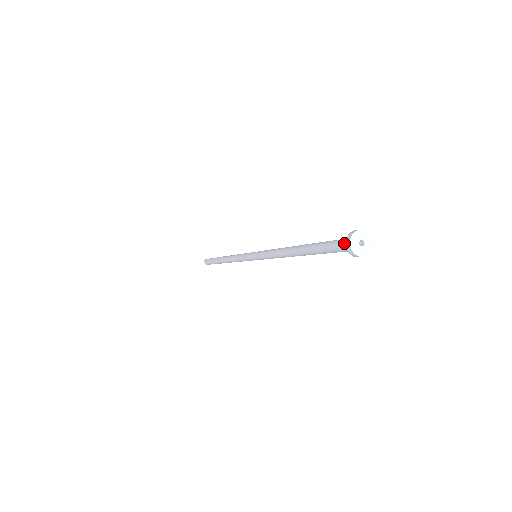
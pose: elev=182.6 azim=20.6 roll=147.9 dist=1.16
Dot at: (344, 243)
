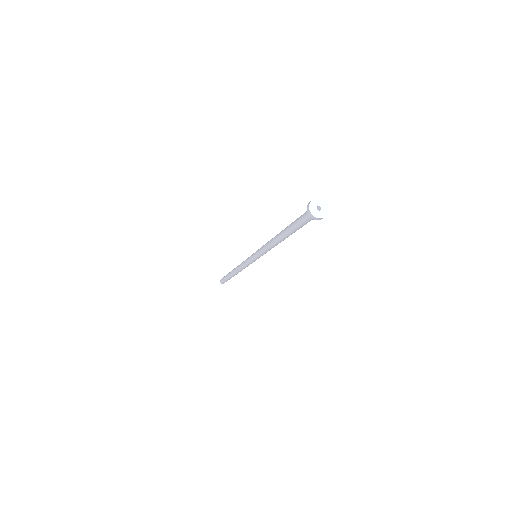
Dot at: occluded
